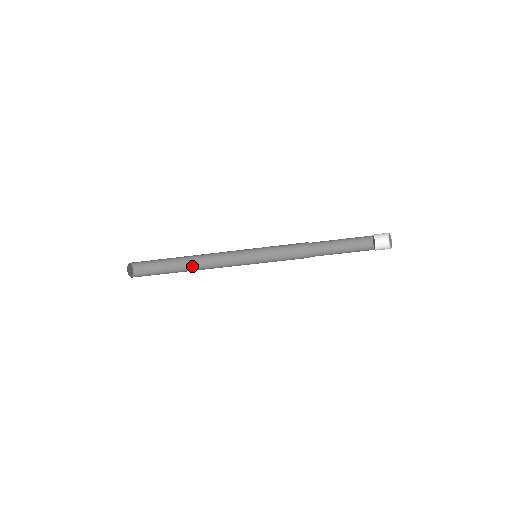
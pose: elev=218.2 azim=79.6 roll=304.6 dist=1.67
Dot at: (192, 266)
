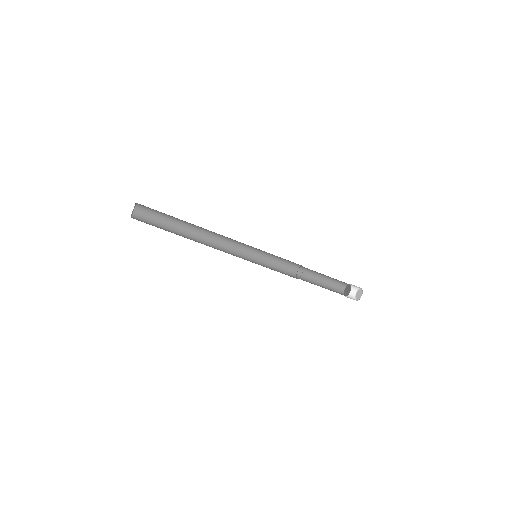
Dot at: (194, 234)
